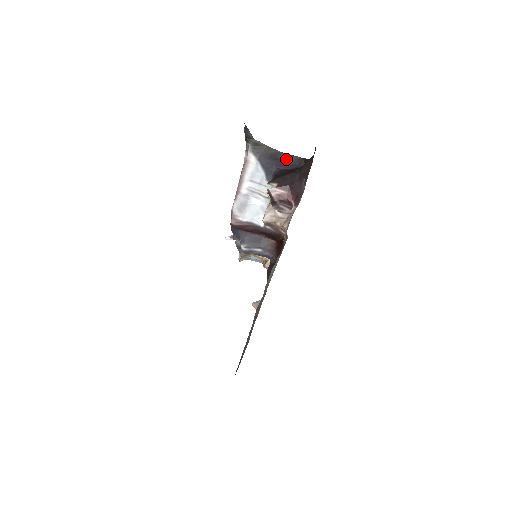
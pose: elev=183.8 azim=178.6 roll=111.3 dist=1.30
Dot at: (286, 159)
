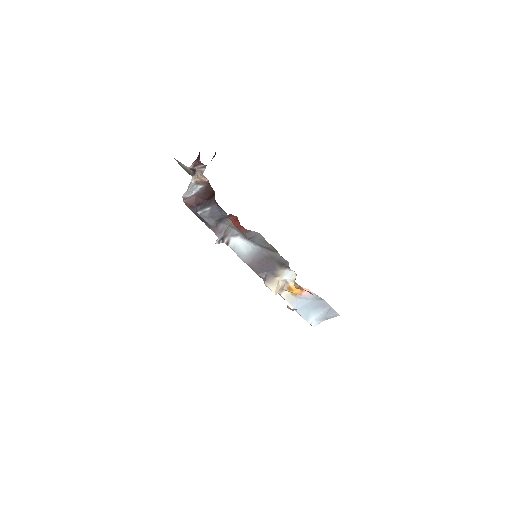
Dot at: occluded
